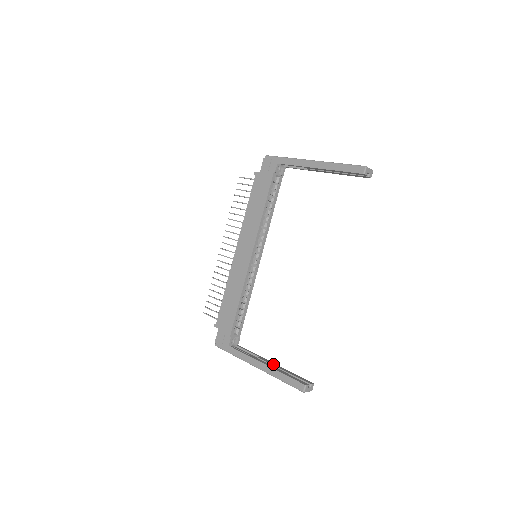
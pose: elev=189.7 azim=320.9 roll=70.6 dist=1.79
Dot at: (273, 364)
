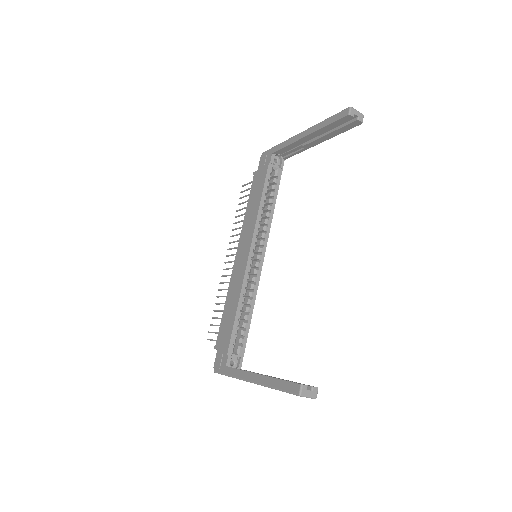
Dot at: occluded
